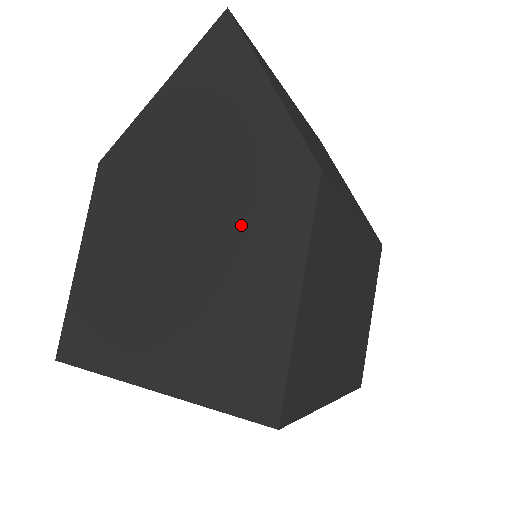
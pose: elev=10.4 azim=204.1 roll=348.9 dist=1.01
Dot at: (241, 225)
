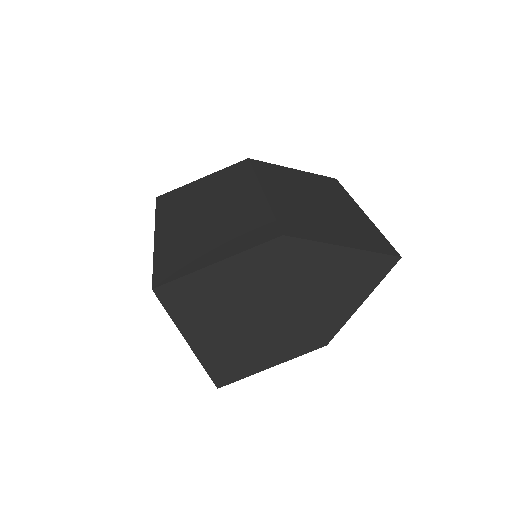
Dot at: (288, 332)
